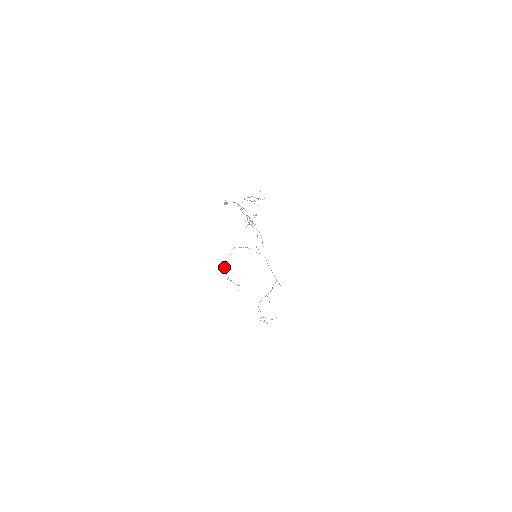
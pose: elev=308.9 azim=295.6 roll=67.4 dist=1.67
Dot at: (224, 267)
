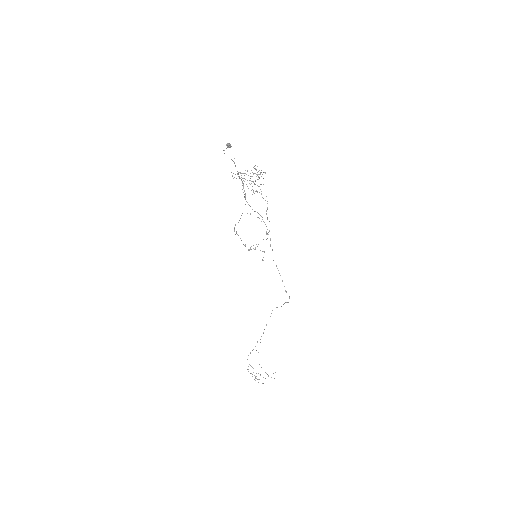
Dot at: occluded
